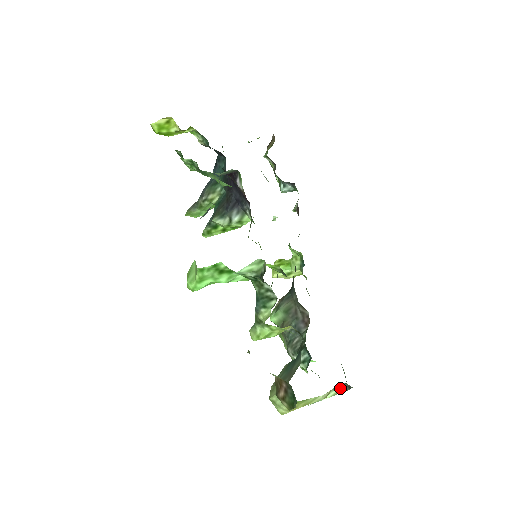
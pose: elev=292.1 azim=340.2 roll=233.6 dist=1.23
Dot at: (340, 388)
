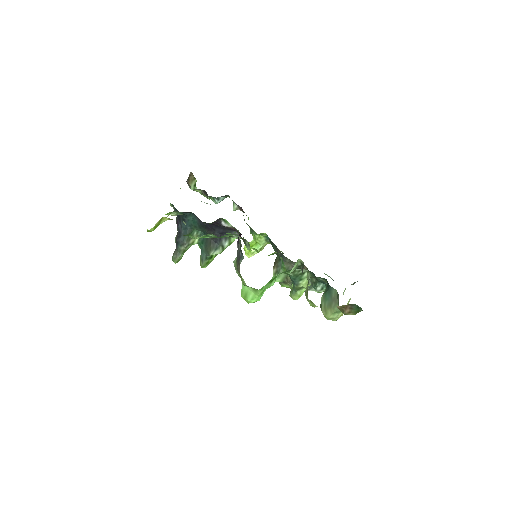
Dot at: occluded
